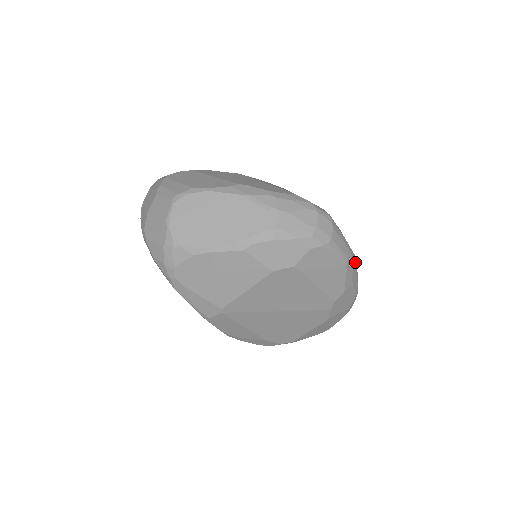
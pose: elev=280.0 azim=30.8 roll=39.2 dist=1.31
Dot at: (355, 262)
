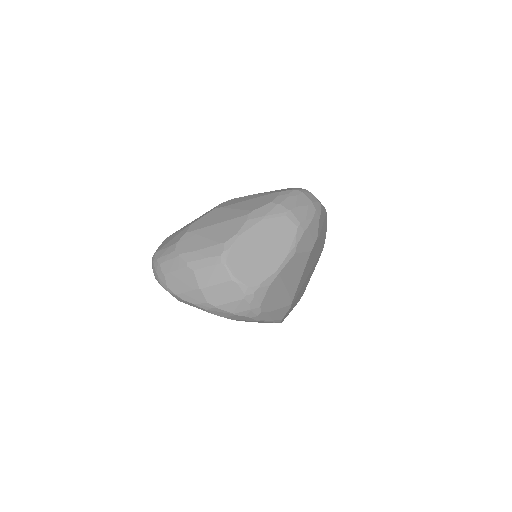
Dot at: occluded
